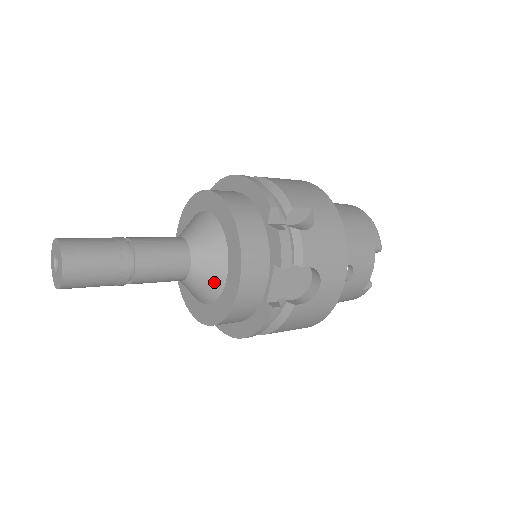
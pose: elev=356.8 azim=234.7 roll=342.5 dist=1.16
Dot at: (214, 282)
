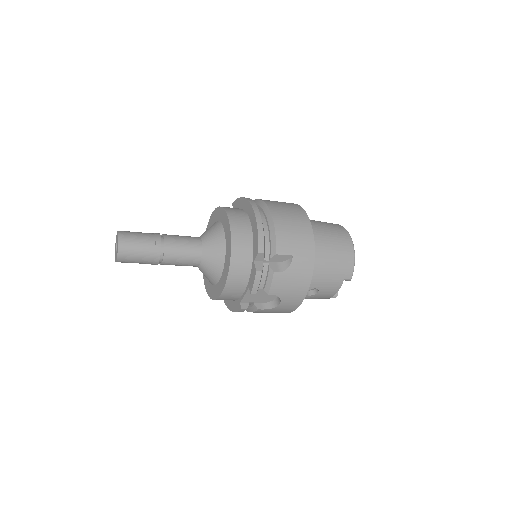
Dot at: (212, 278)
